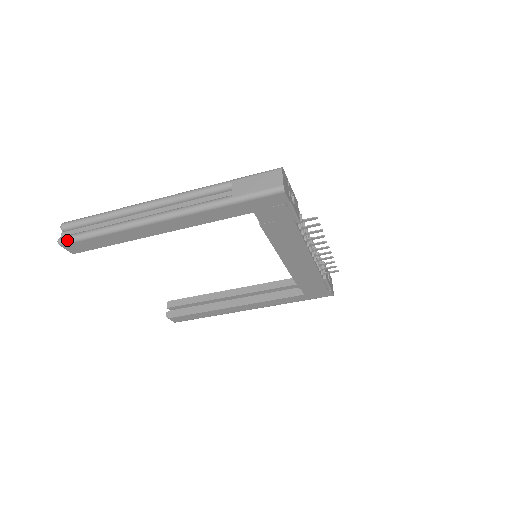
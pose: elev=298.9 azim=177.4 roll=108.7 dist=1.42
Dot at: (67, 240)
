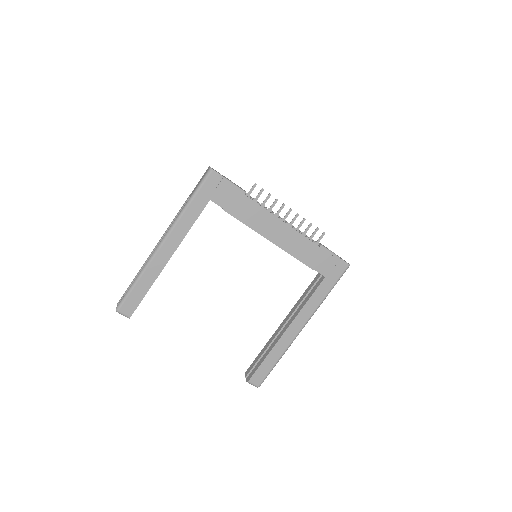
Dot at: (120, 303)
